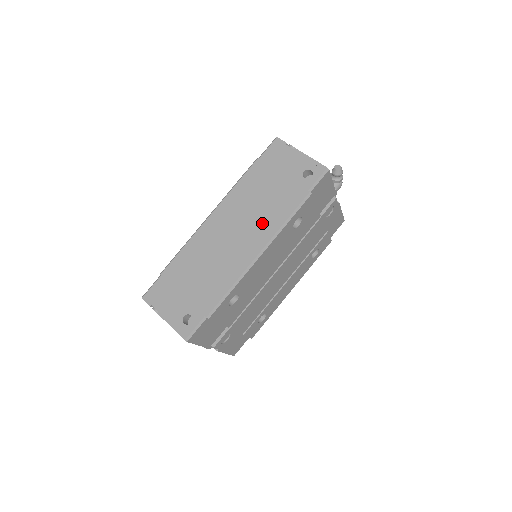
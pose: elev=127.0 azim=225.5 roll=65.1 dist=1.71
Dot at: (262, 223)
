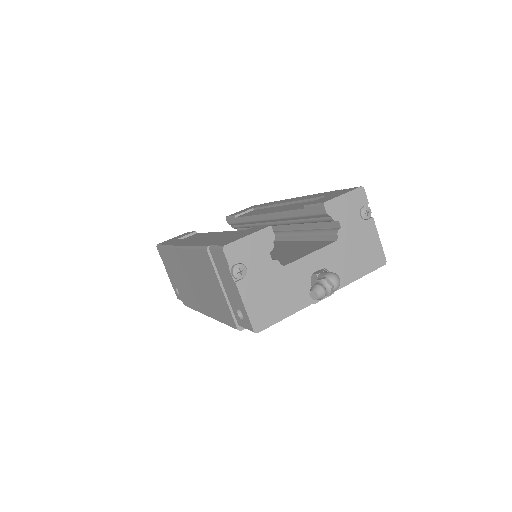
Dot at: (208, 302)
